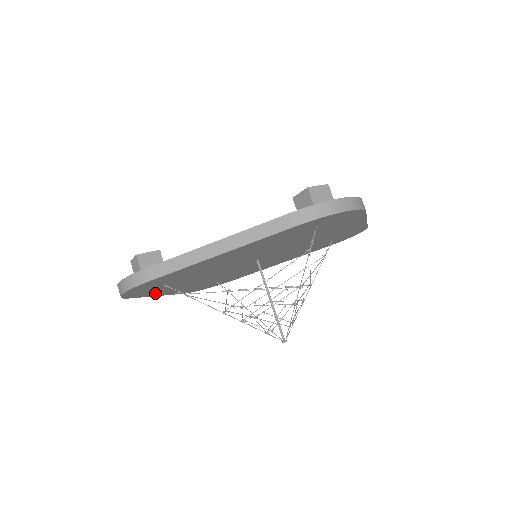
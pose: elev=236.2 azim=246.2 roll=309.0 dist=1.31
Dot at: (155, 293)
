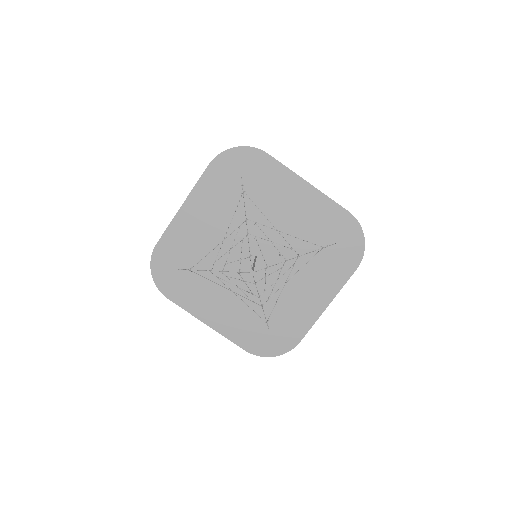
Dot at: (202, 190)
